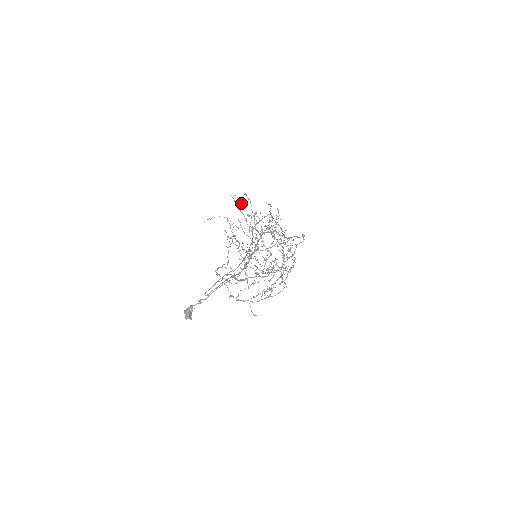
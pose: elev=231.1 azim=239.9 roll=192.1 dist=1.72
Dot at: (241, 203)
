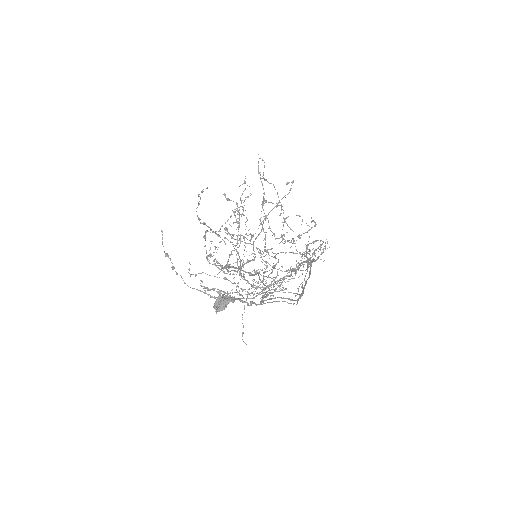
Dot at: occluded
